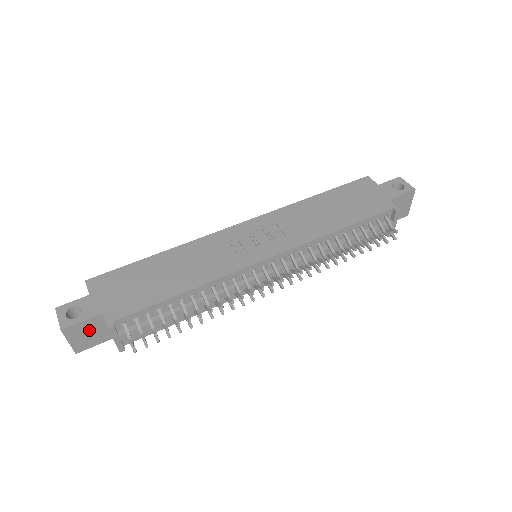
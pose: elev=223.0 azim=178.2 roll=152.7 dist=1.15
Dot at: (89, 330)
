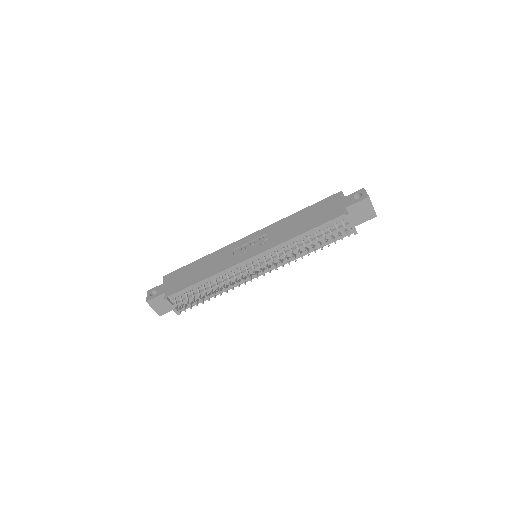
Dot at: (161, 302)
